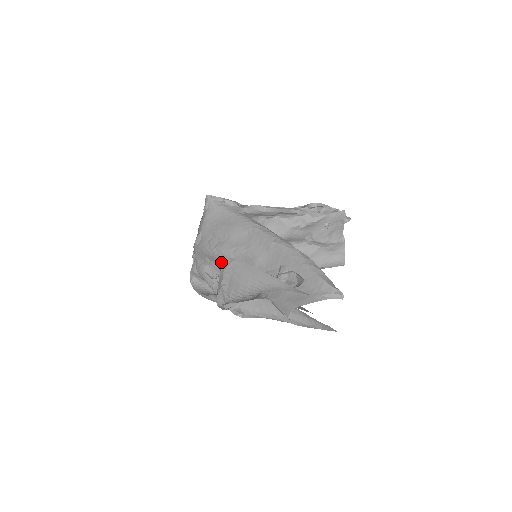
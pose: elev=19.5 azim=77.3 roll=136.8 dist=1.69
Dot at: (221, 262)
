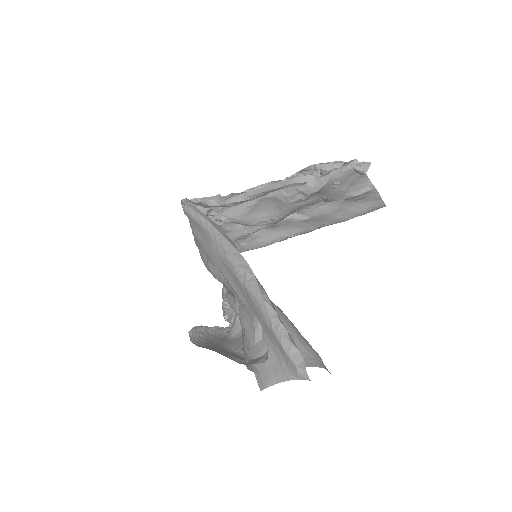
Dot at: (191, 329)
